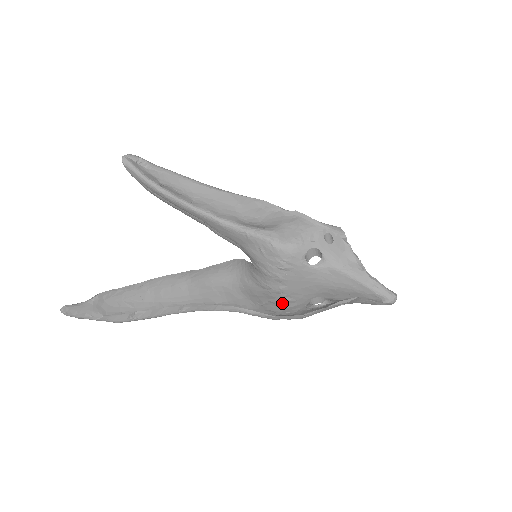
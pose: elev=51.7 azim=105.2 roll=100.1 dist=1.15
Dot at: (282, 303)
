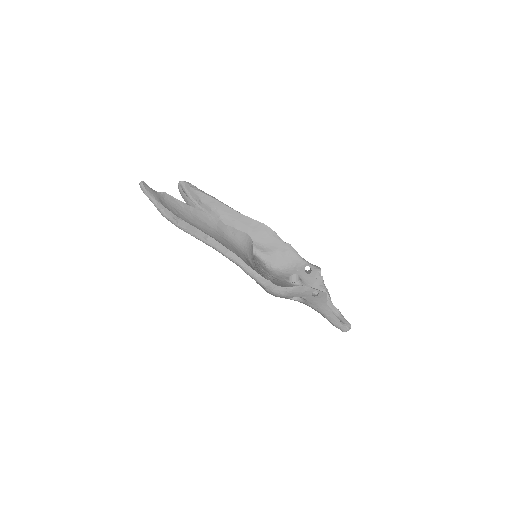
Dot at: occluded
